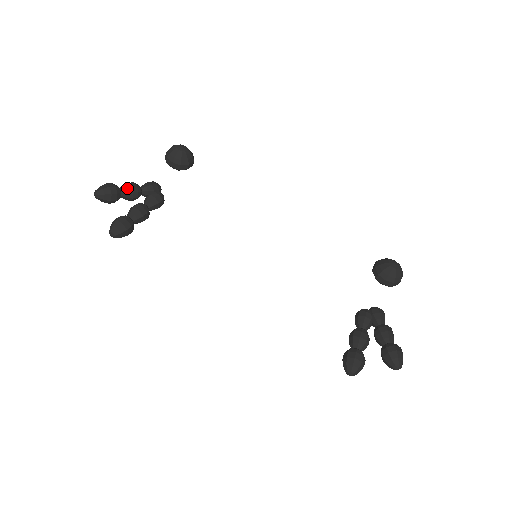
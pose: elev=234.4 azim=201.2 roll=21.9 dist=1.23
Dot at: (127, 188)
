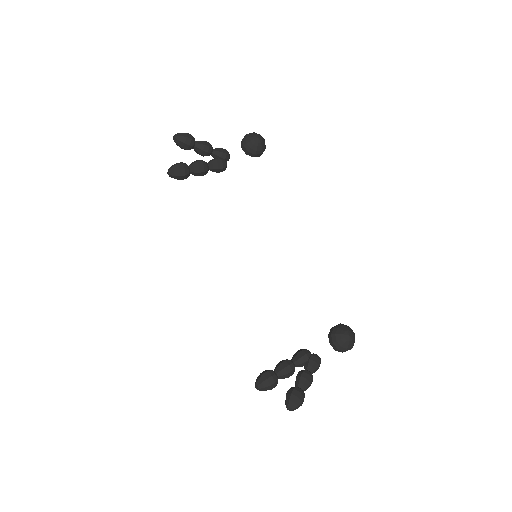
Dot at: (201, 145)
